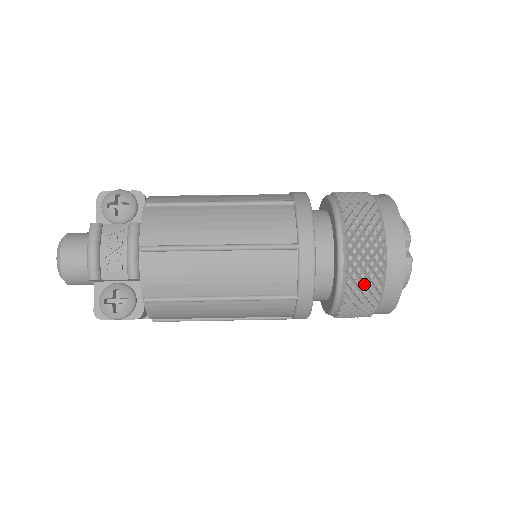
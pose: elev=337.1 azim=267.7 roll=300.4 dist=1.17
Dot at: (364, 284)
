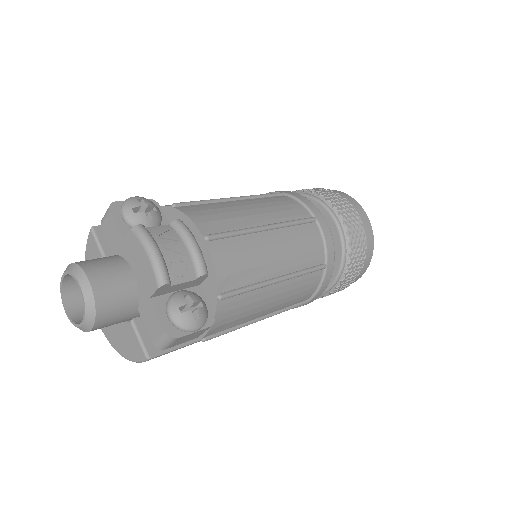
Dot at: (357, 244)
